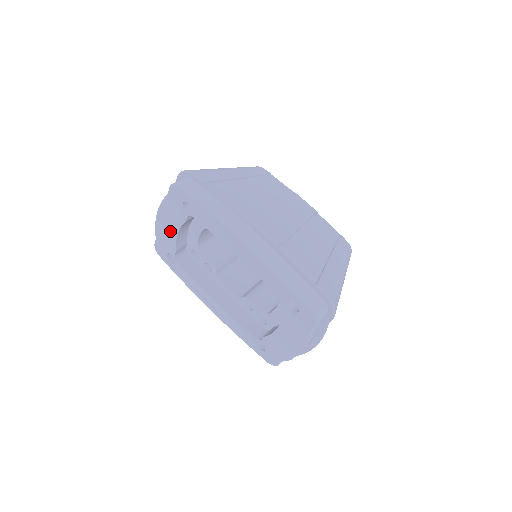
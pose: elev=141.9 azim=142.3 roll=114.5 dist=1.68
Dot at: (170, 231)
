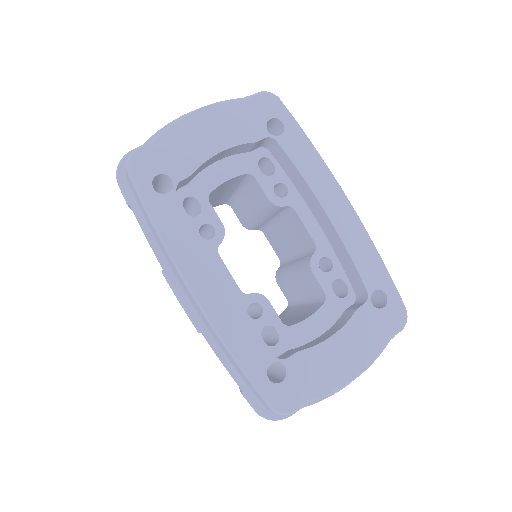
Dot at: (205, 143)
